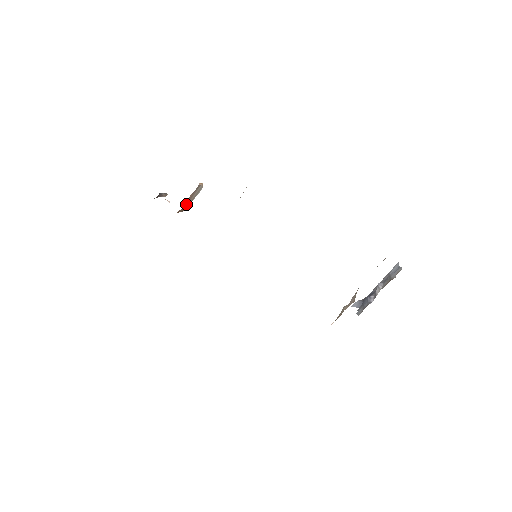
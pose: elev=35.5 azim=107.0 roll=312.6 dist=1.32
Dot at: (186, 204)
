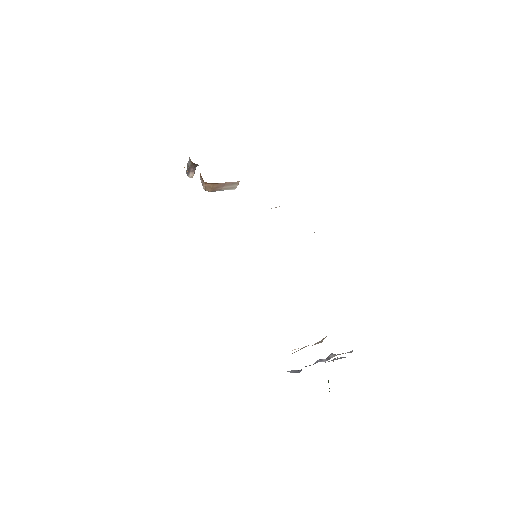
Dot at: (218, 185)
